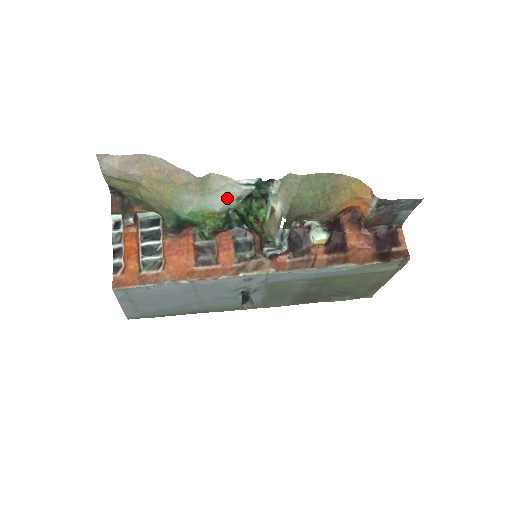
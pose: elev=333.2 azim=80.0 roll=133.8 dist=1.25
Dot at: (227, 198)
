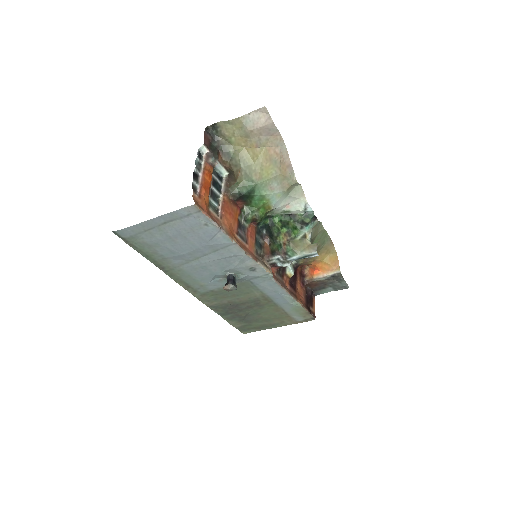
Dot at: (284, 206)
